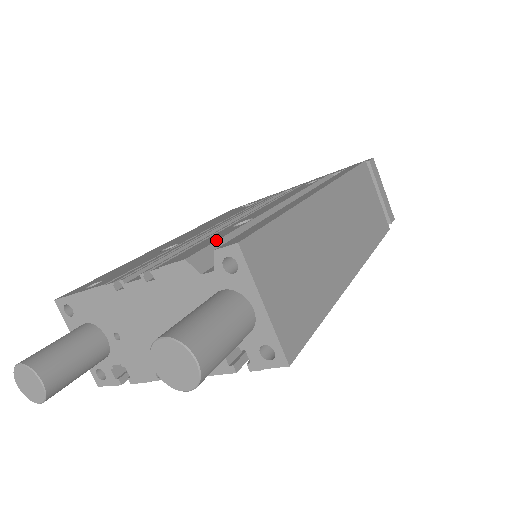
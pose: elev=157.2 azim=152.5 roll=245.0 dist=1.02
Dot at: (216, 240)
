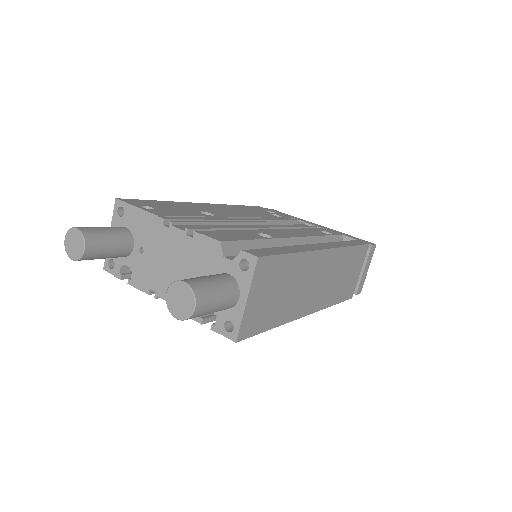
Dot at: (244, 239)
